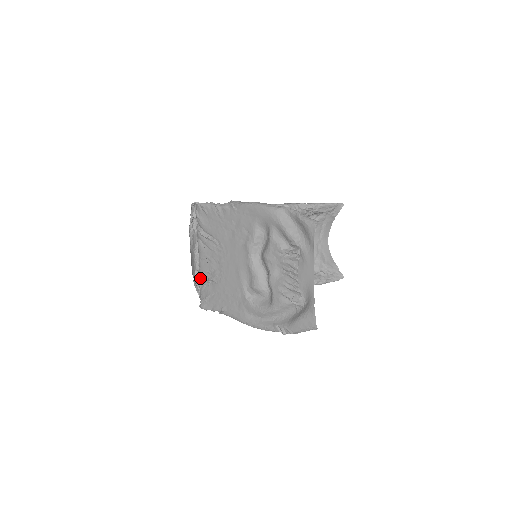
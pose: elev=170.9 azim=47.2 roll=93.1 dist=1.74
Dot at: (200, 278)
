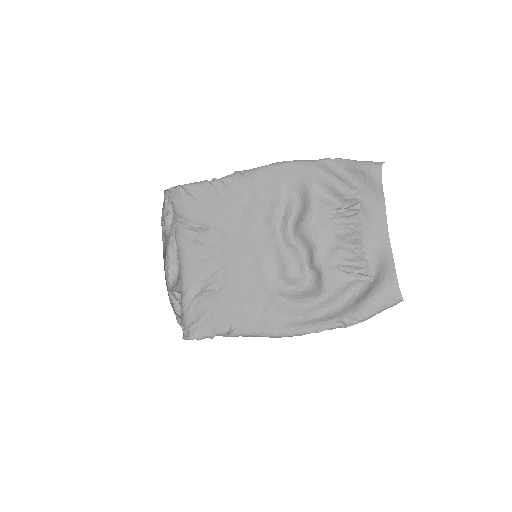
Dot at: (186, 293)
